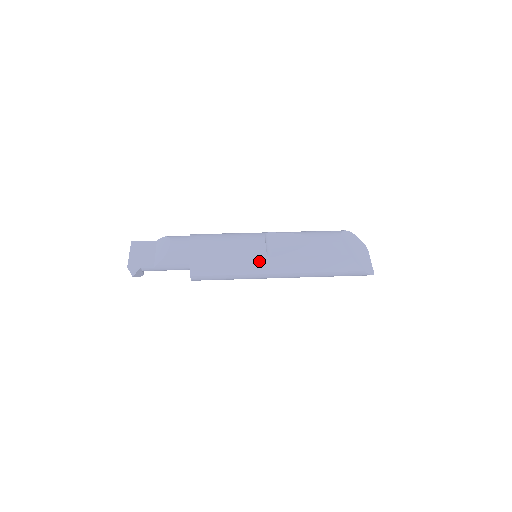
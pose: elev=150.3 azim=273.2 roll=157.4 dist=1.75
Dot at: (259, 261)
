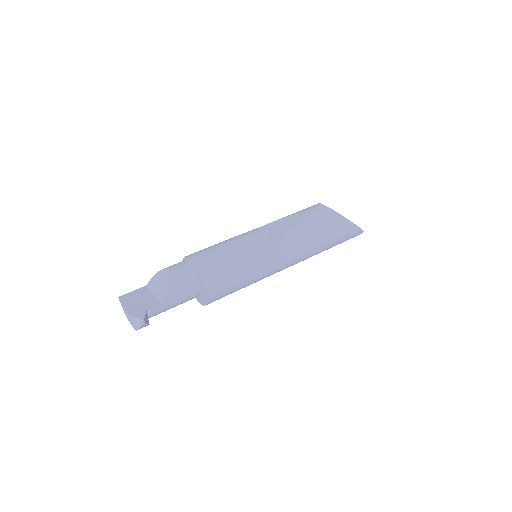
Dot at: (267, 249)
